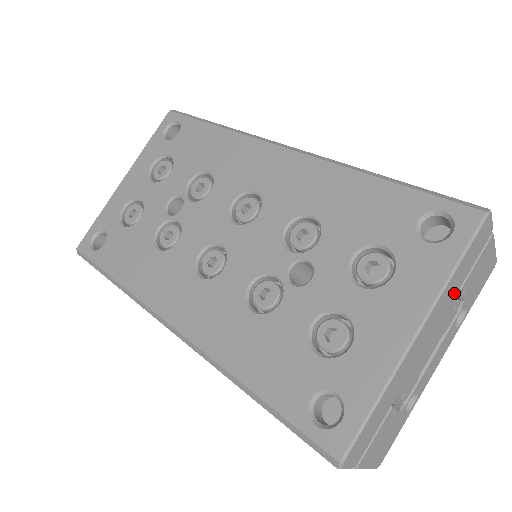
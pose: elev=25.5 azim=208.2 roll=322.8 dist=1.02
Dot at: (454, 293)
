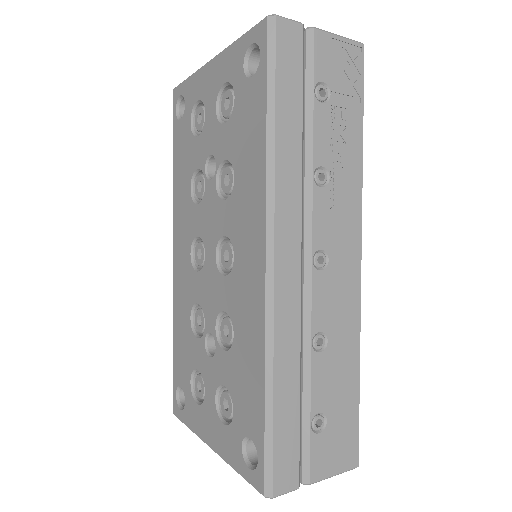
Dot at: occluded
